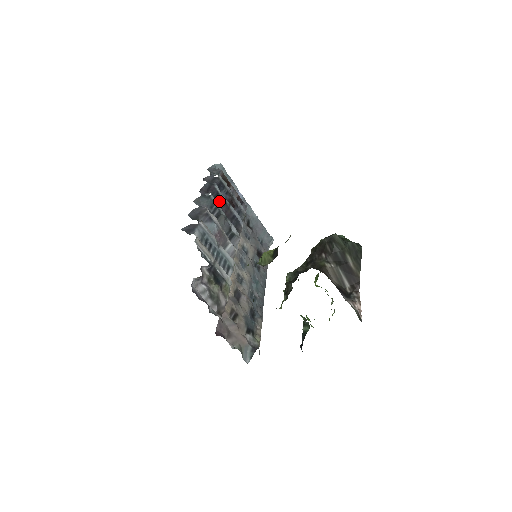
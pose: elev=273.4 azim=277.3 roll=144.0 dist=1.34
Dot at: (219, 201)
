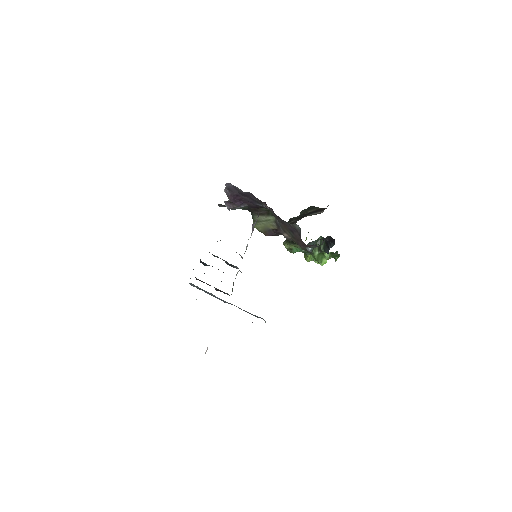
Dot at: occluded
